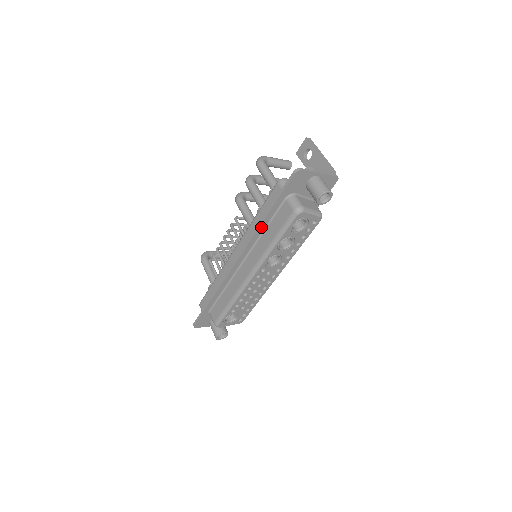
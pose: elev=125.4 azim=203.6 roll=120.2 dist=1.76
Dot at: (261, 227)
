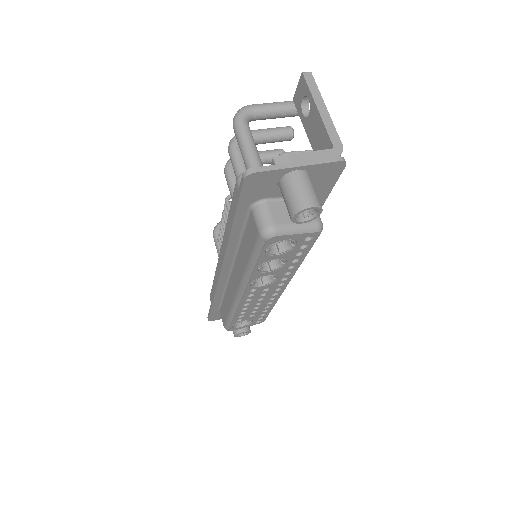
Dot at: (232, 240)
